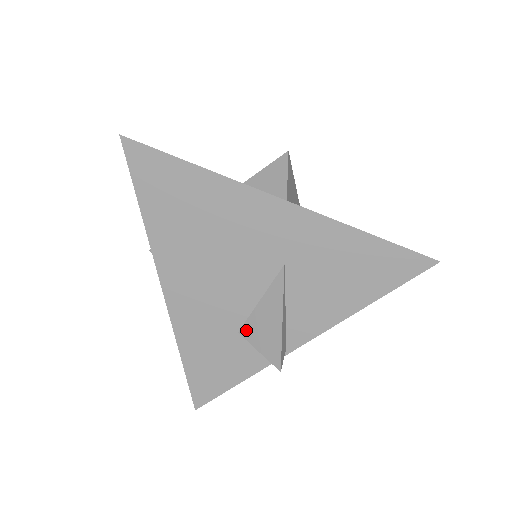
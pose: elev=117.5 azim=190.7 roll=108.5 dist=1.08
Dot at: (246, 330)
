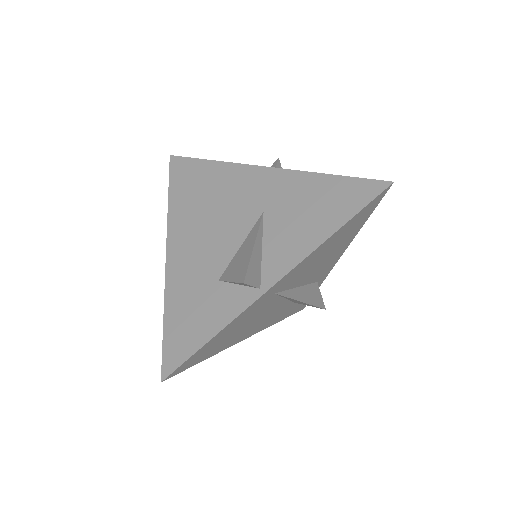
Dot at: (225, 274)
